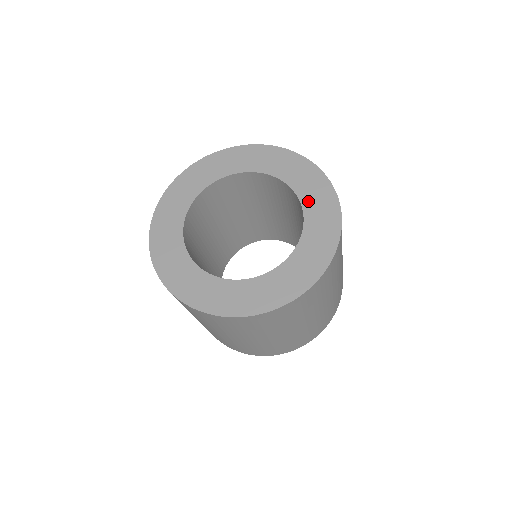
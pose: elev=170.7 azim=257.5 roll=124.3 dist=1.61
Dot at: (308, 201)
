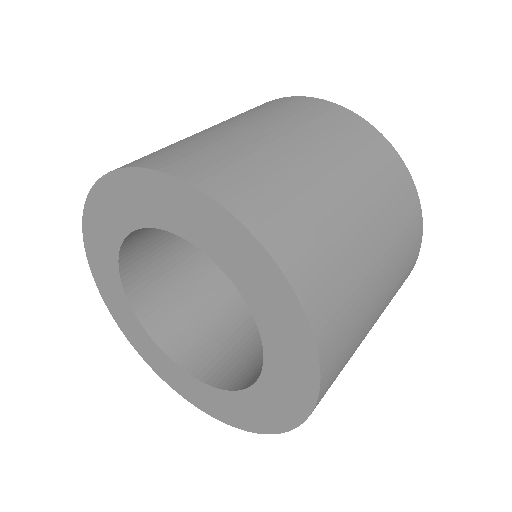
Dot at: (269, 334)
